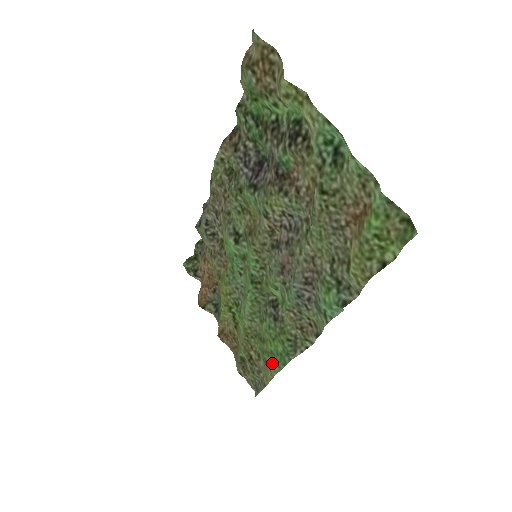
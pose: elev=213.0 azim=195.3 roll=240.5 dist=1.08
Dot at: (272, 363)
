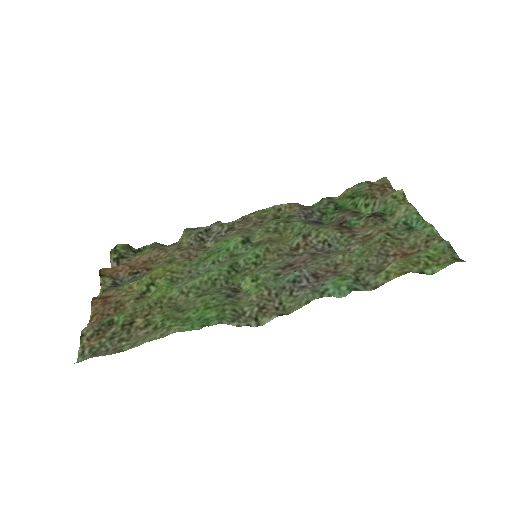
Dot at: (181, 324)
